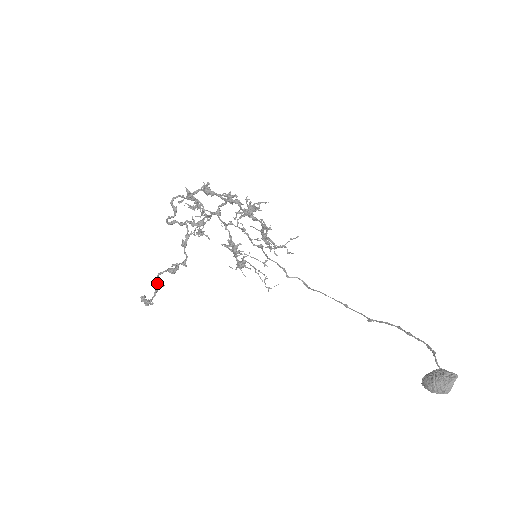
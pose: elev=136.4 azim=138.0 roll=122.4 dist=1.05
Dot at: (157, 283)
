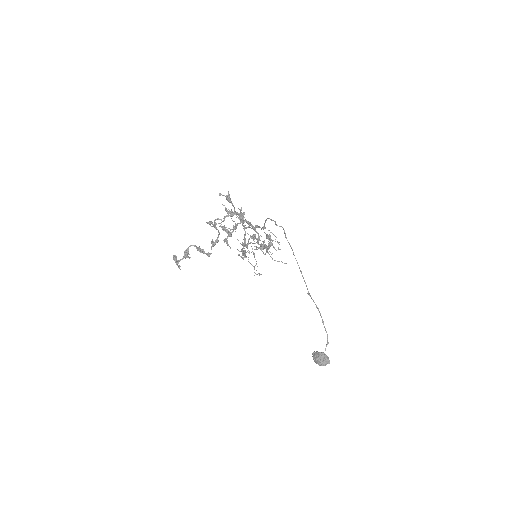
Dot at: (187, 256)
